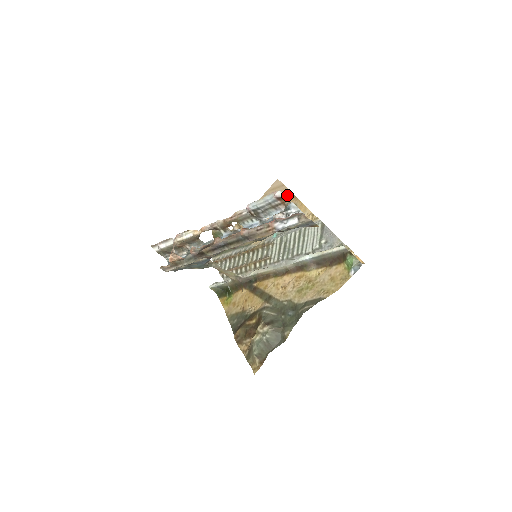
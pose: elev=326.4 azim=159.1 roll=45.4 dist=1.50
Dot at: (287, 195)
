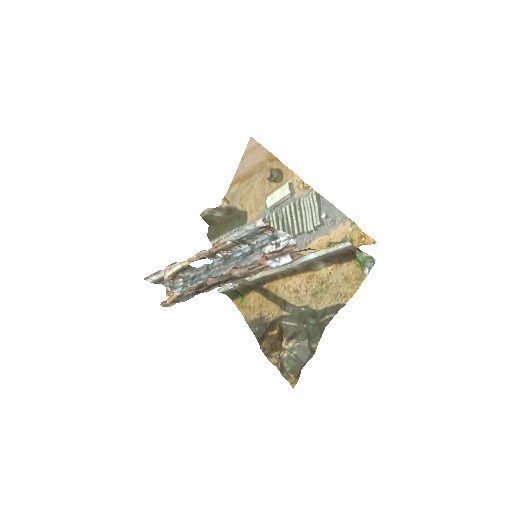
Dot at: (267, 158)
